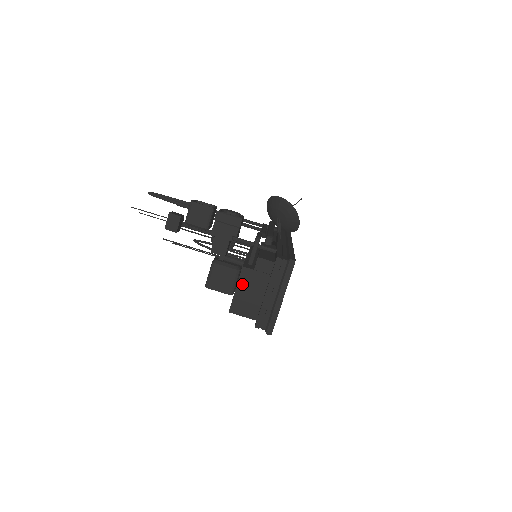
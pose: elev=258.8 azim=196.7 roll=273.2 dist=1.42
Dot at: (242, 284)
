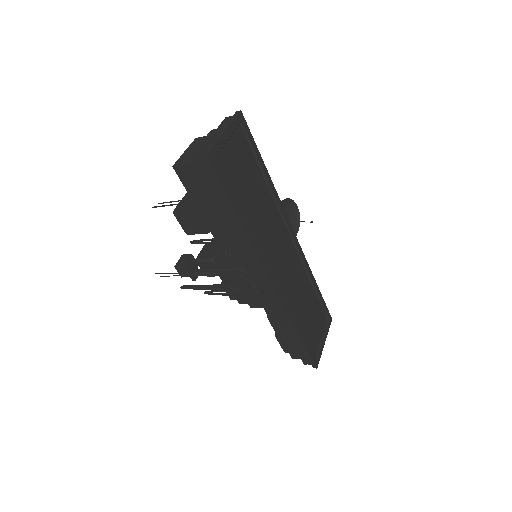
Dot at: (192, 147)
